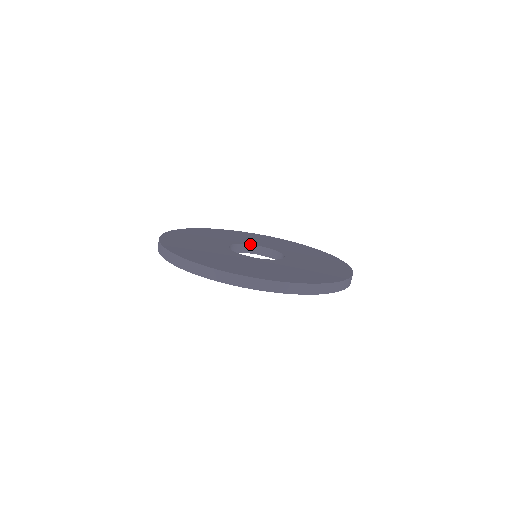
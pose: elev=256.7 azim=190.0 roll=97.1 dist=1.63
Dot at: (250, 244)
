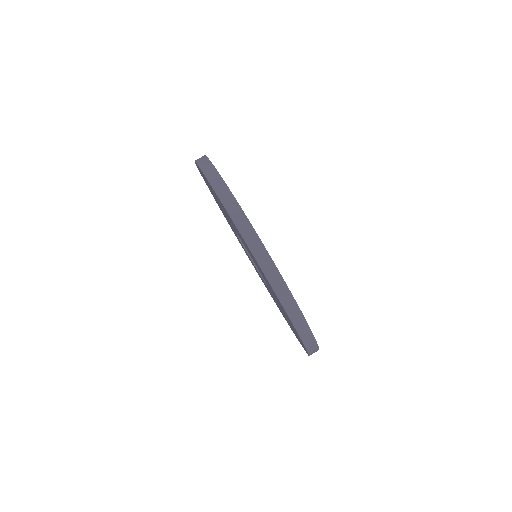
Dot at: occluded
